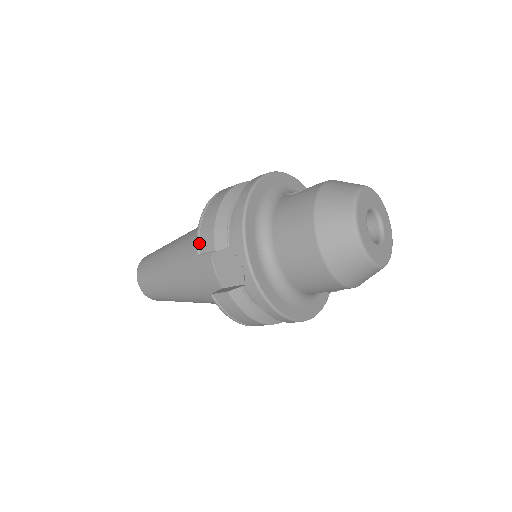
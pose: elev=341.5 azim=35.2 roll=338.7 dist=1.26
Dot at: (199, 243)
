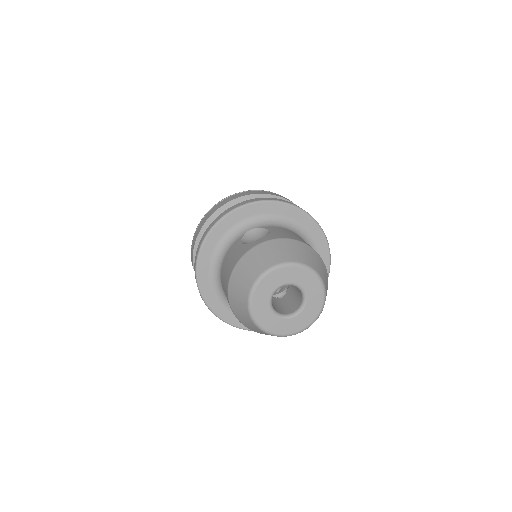
Dot at: occluded
